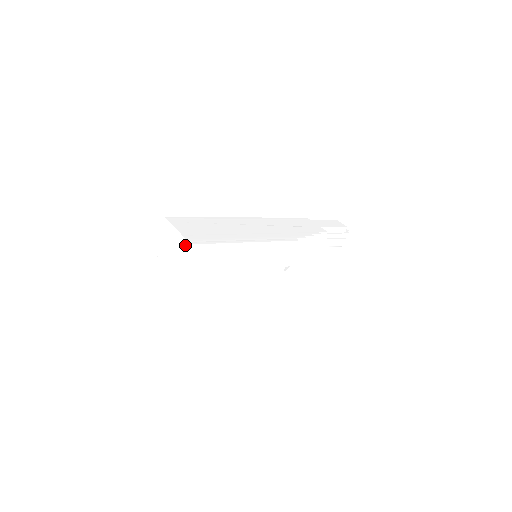
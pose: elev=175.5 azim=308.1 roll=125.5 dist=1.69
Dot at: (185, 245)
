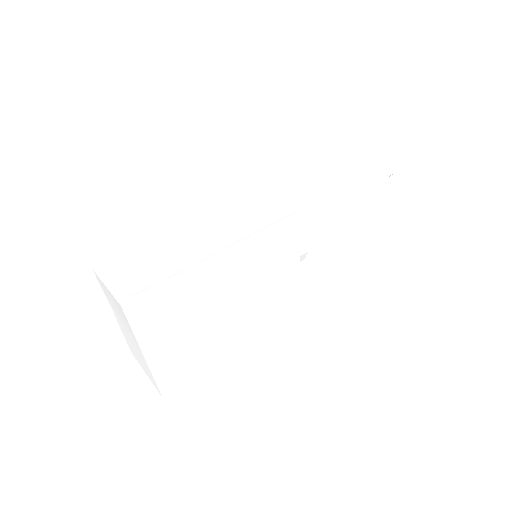
Dot at: (119, 307)
